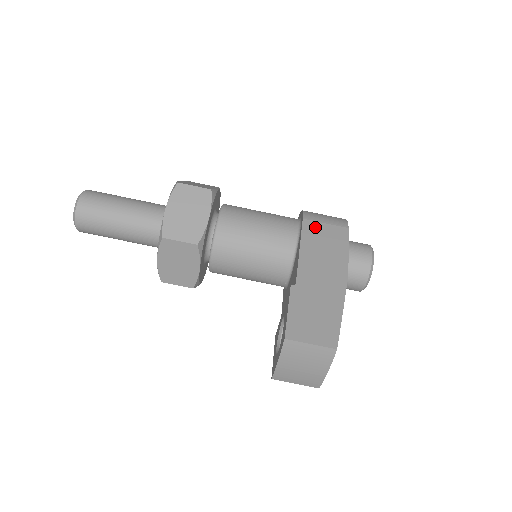
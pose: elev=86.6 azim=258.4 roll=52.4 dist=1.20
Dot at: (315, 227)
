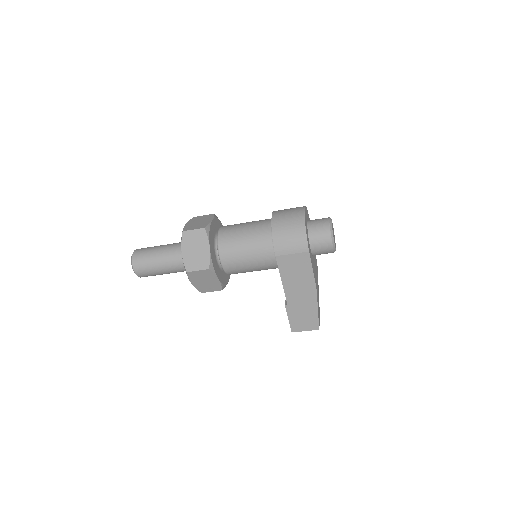
Dot at: (286, 260)
